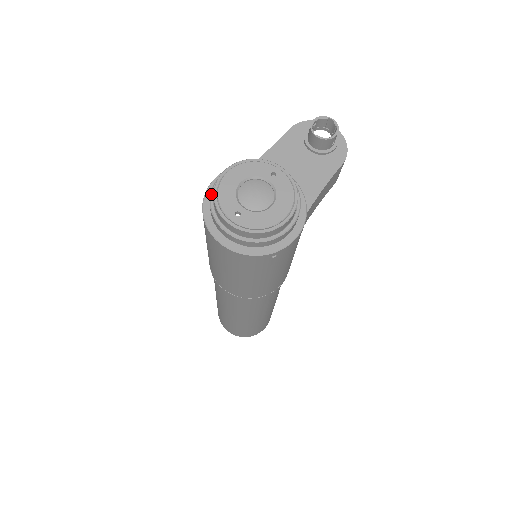
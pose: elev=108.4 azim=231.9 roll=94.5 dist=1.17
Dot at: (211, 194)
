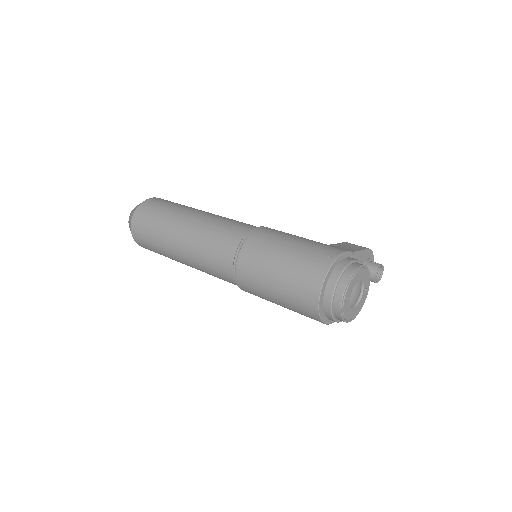
Dot at: (346, 268)
